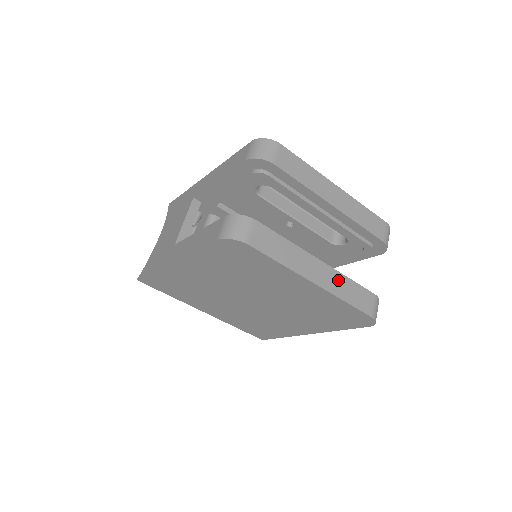
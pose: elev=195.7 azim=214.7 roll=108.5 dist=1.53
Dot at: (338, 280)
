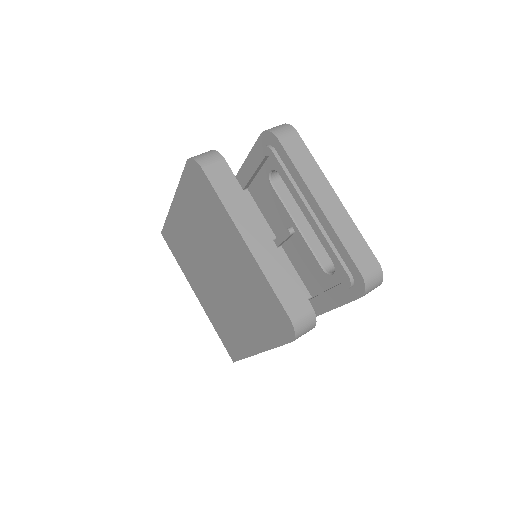
Dot at: (274, 259)
